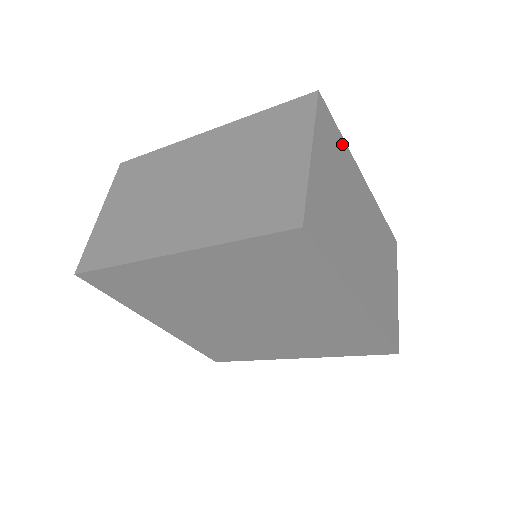
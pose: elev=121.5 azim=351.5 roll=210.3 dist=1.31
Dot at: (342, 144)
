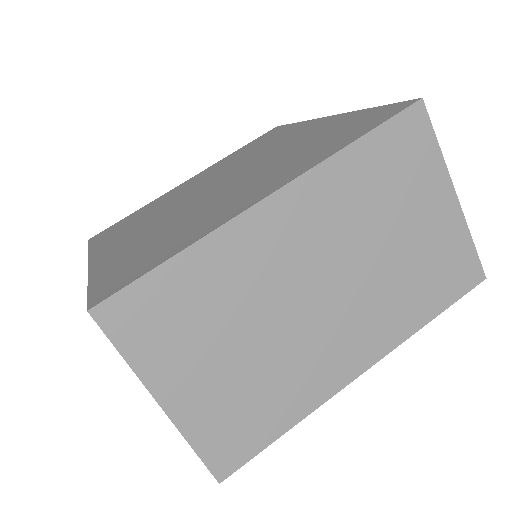
Dot at: (186, 267)
